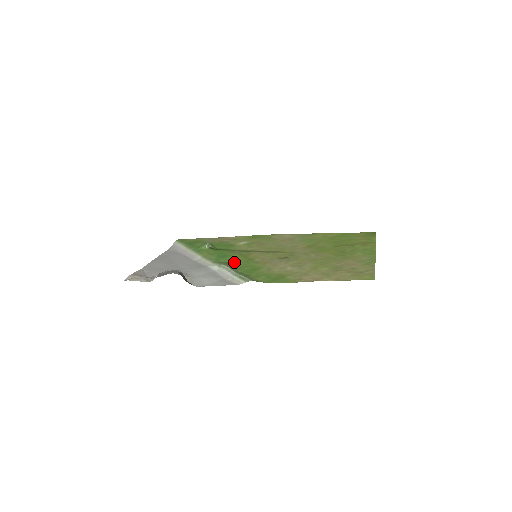
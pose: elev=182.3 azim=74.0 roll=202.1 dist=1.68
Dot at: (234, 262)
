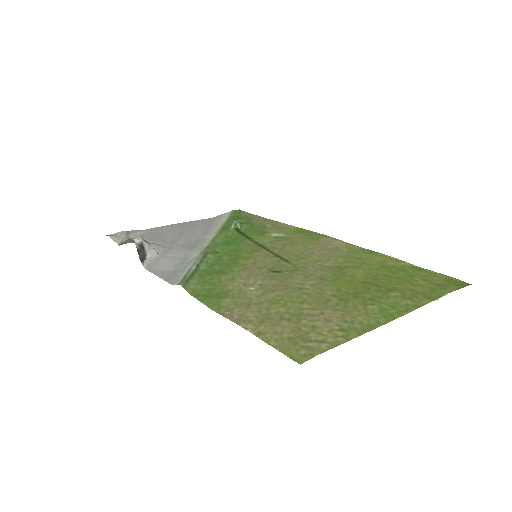
Dot at: (224, 254)
